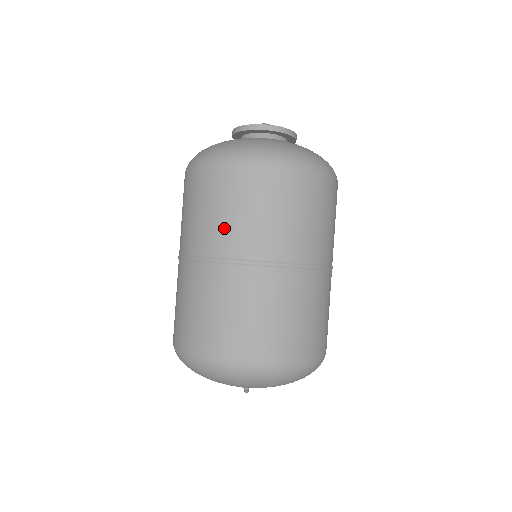
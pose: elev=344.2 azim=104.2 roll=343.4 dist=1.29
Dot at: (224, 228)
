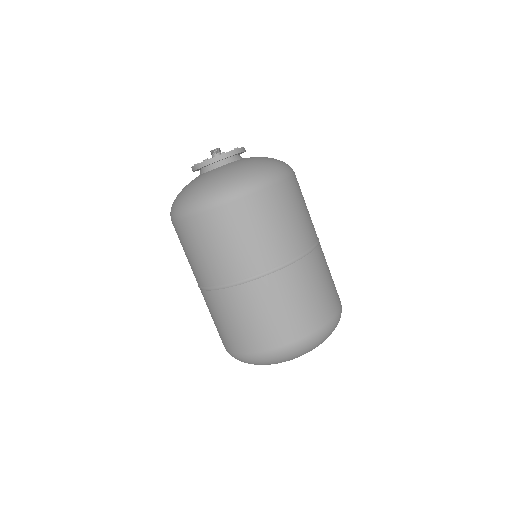
Dot at: (262, 246)
